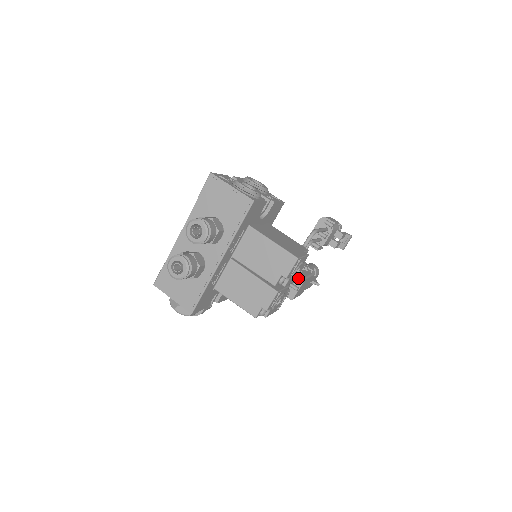
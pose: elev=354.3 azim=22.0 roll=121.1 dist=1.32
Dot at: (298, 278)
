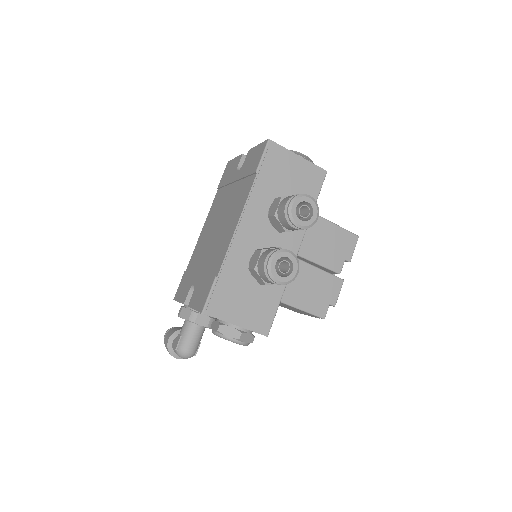
Dot at: occluded
